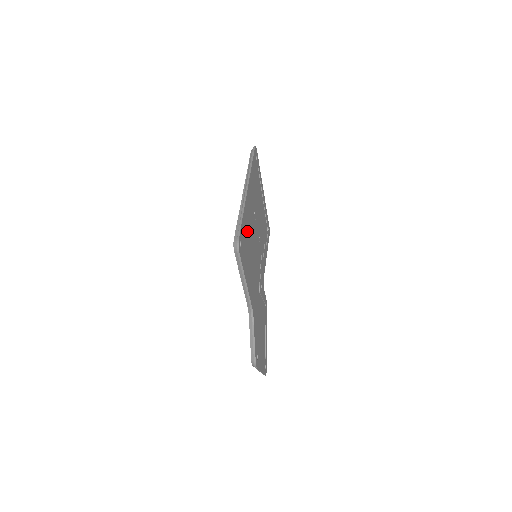
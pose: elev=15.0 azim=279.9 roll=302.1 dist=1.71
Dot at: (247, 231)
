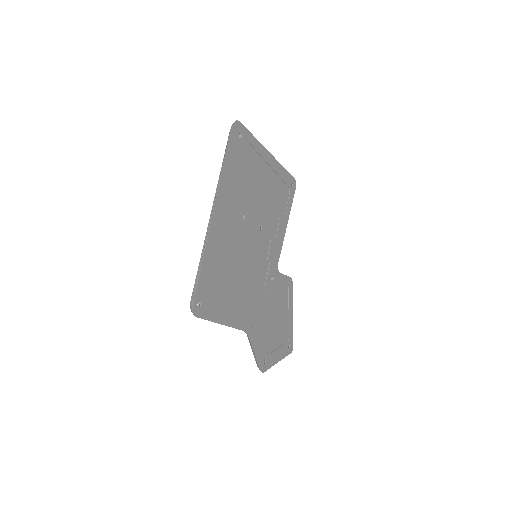
Dot at: (220, 264)
